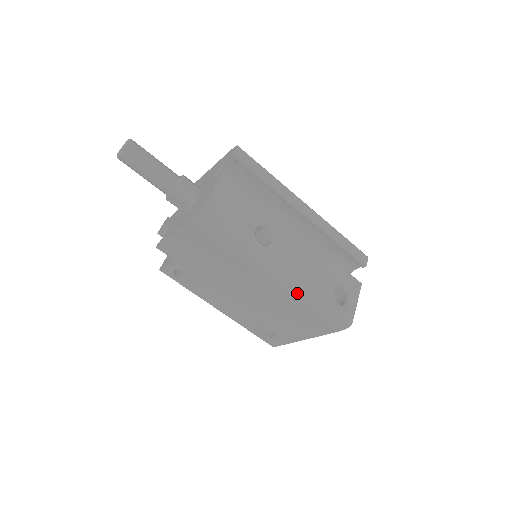
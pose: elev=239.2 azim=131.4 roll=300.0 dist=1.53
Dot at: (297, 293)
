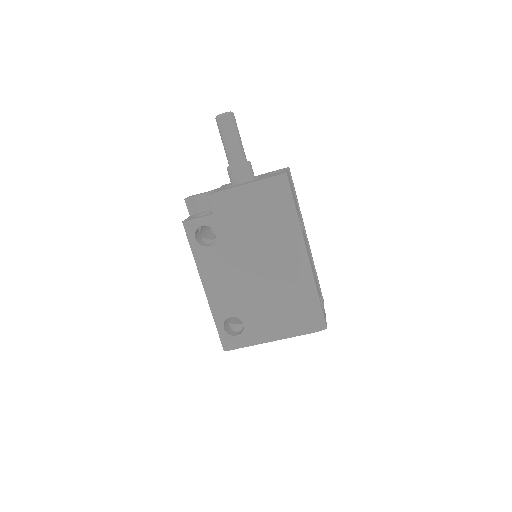
Dot at: (306, 279)
